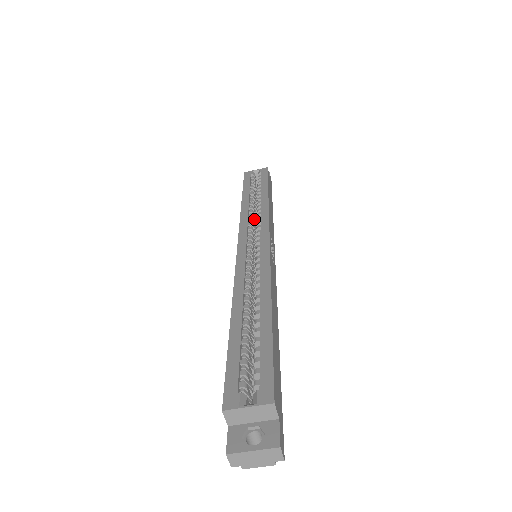
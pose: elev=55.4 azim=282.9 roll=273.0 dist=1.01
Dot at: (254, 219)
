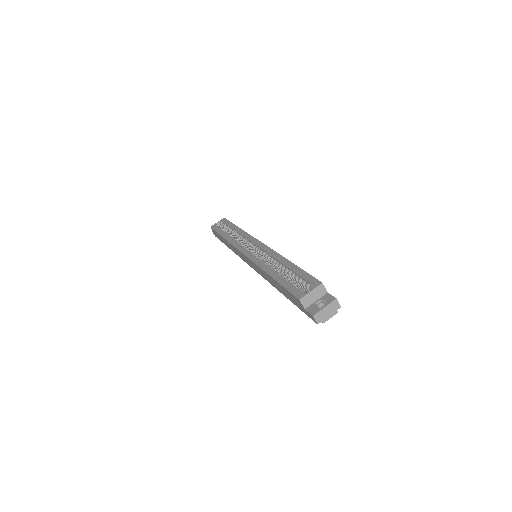
Dot at: occluded
